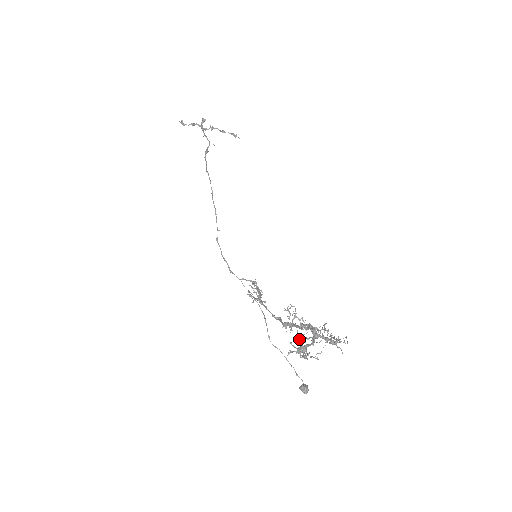
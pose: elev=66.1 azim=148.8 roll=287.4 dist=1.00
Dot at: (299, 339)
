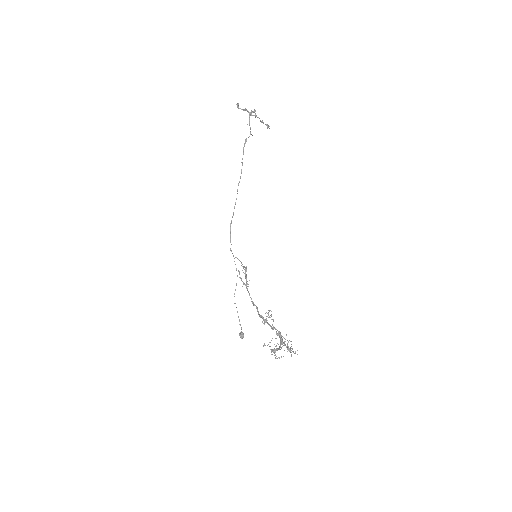
Dot at: occluded
